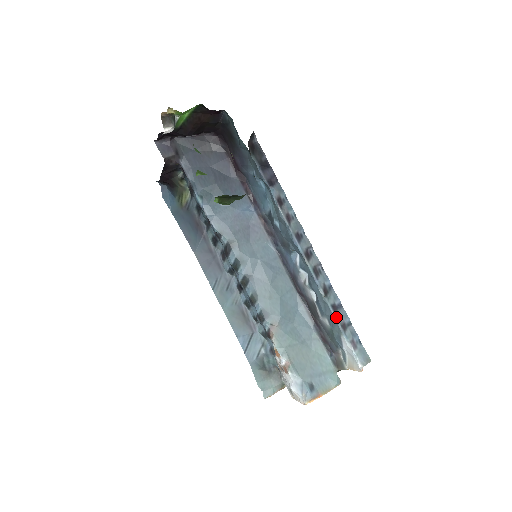
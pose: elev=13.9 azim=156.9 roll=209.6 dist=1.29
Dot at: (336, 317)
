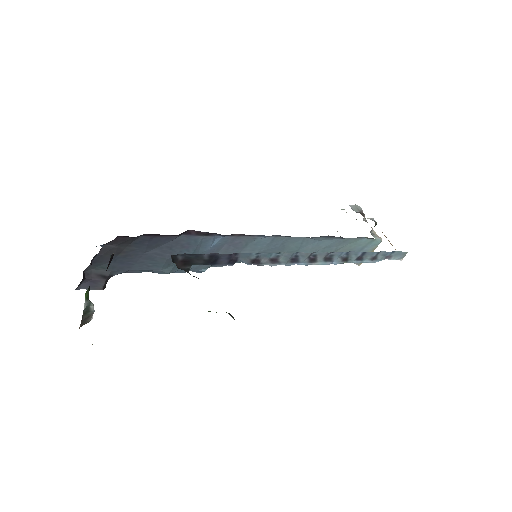
Dot at: (364, 261)
